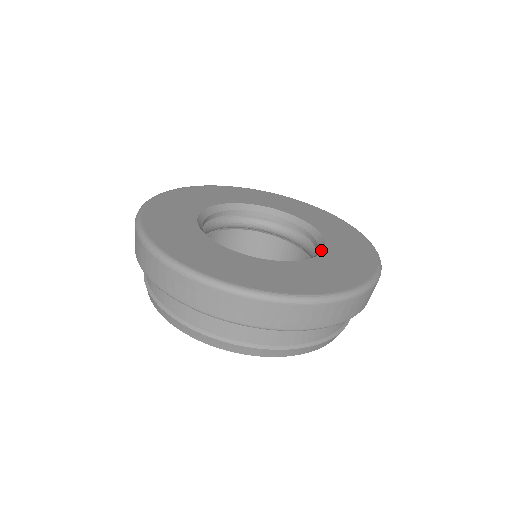
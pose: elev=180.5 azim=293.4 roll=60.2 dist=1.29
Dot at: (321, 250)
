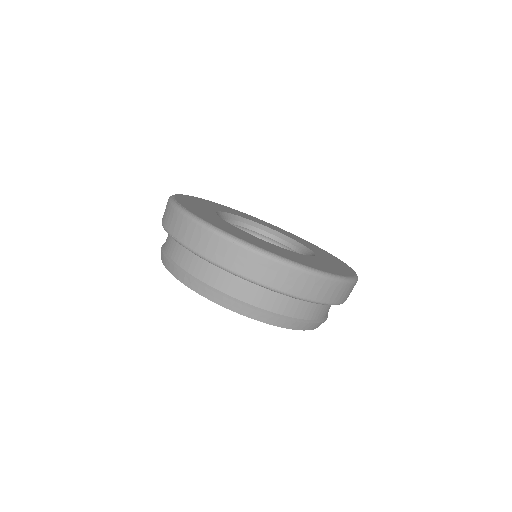
Dot at: (309, 251)
